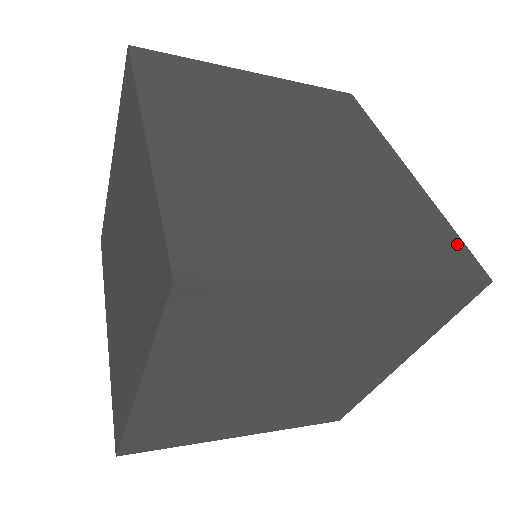
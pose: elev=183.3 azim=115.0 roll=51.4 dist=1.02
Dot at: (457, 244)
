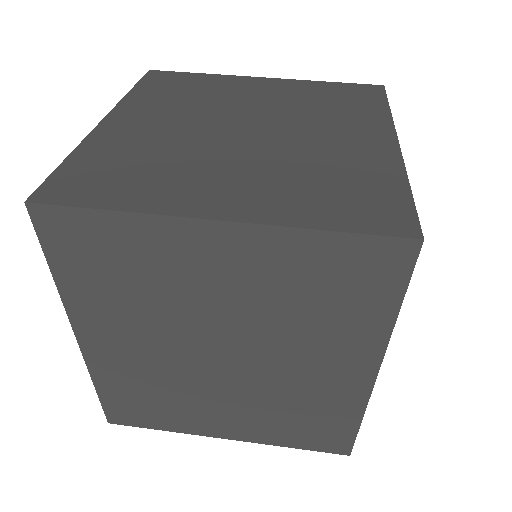
Dot at: (346, 435)
